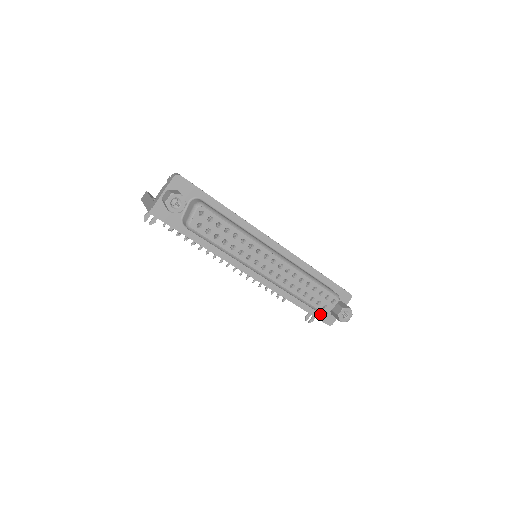
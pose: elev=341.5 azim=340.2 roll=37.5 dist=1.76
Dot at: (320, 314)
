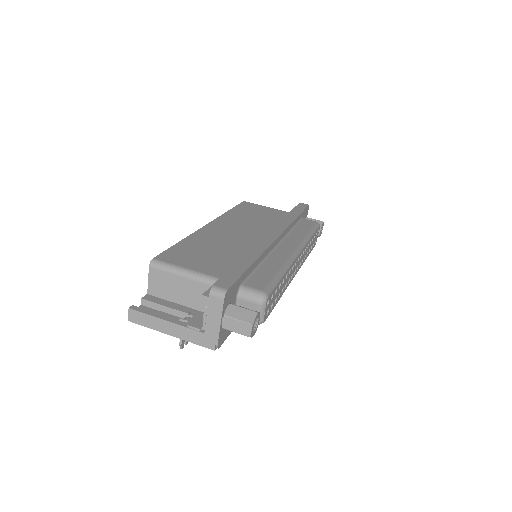
Dot at: occluded
